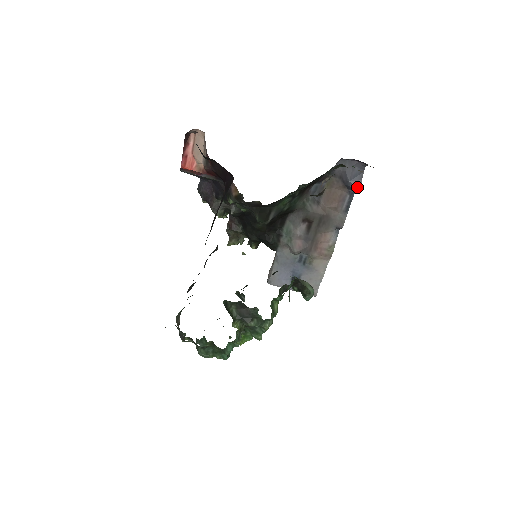
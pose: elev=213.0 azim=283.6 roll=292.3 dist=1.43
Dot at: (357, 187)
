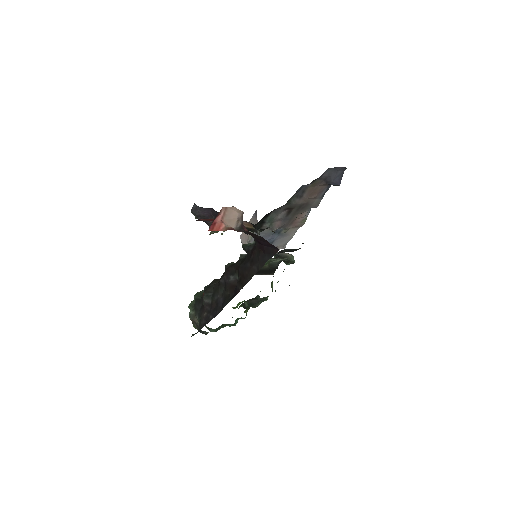
Dot at: (338, 184)
